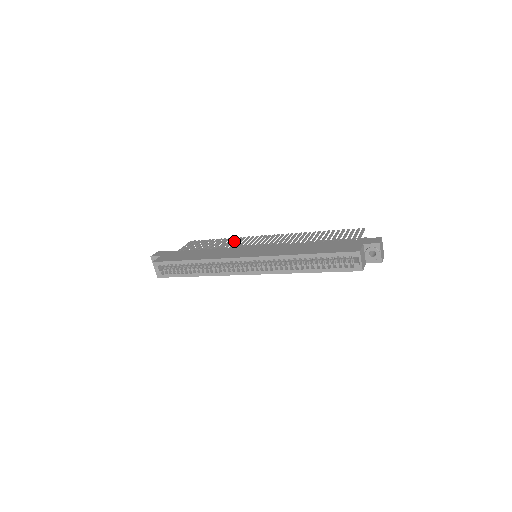
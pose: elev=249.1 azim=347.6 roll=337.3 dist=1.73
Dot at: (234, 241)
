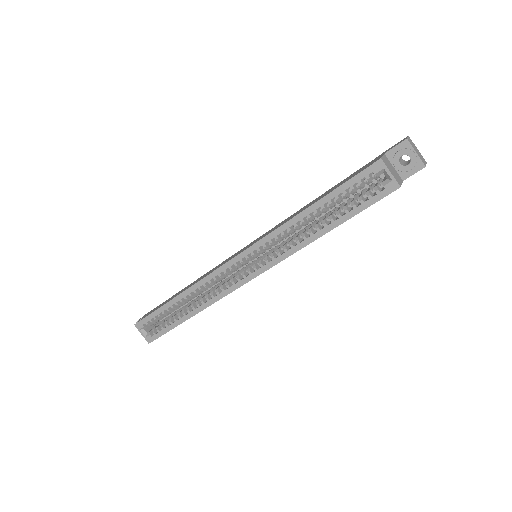
Dot at: occluded
